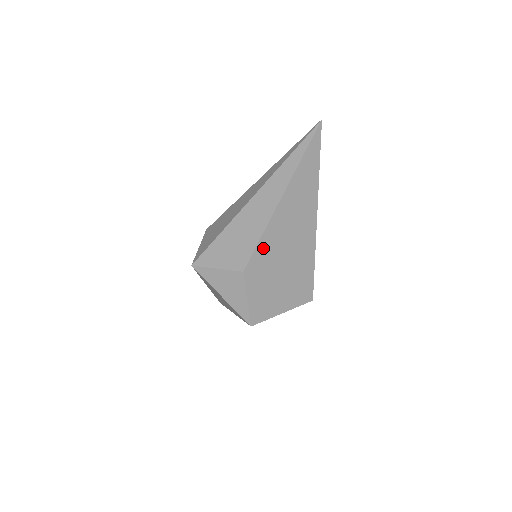
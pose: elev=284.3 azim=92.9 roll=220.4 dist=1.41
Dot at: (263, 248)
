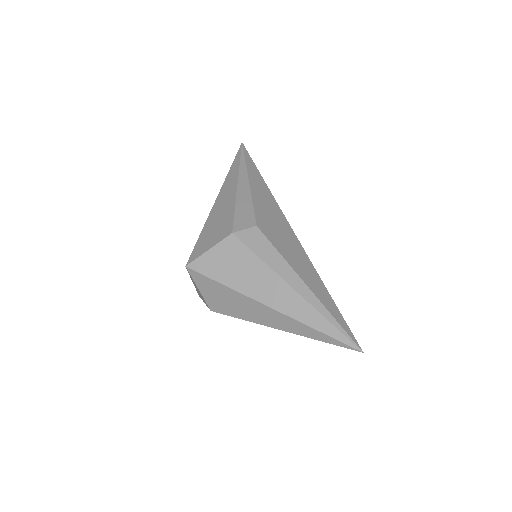
Dot at: occluded
